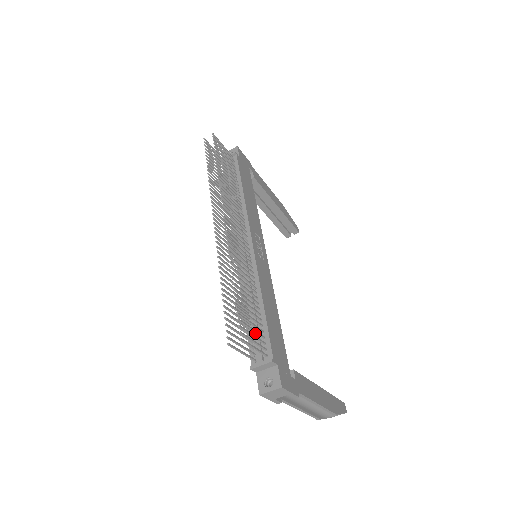
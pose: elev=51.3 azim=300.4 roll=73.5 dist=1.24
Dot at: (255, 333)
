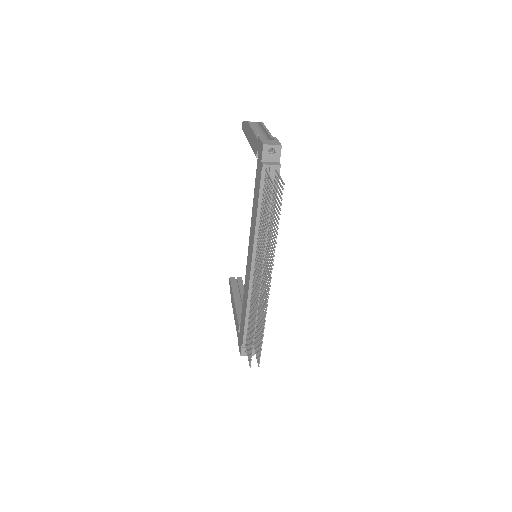
Dot at: occluded
